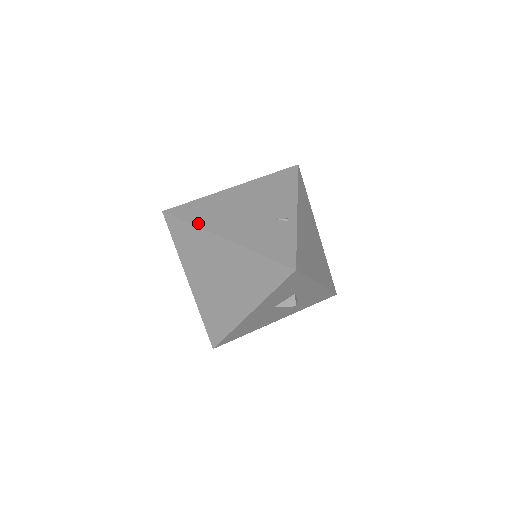
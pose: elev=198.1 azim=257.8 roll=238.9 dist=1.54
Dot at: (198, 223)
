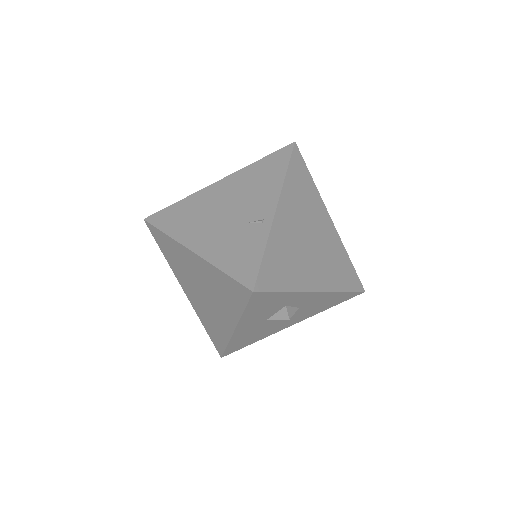
Dot at: (171, 232)
